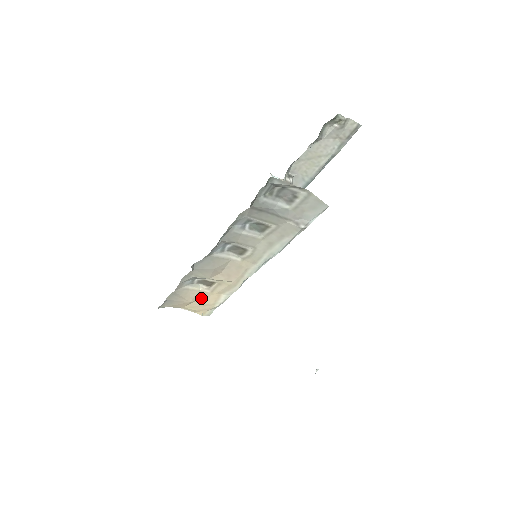
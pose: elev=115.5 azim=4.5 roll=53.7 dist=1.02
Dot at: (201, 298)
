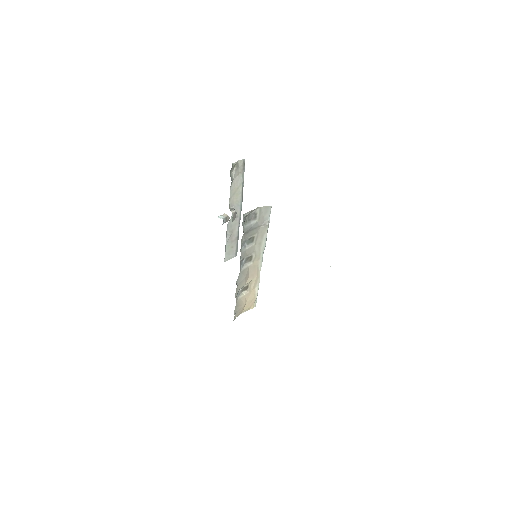
Dot at: (247, 299)
